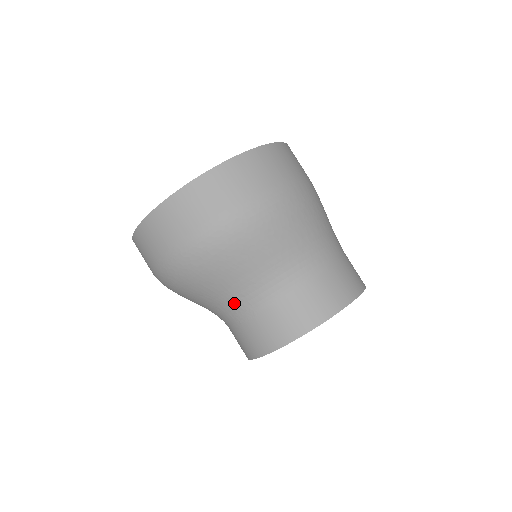
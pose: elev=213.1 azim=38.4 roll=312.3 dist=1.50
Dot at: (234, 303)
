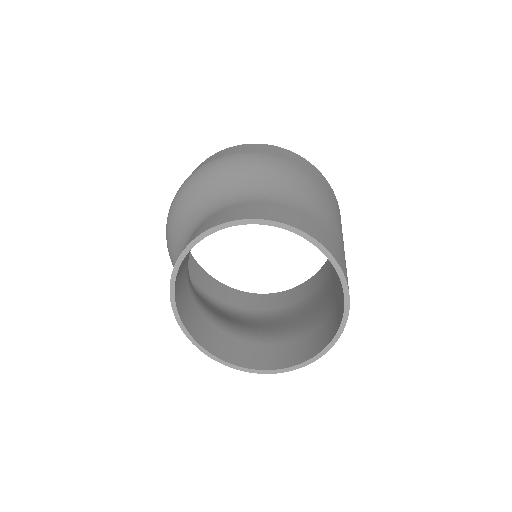
Dot at: occluded
